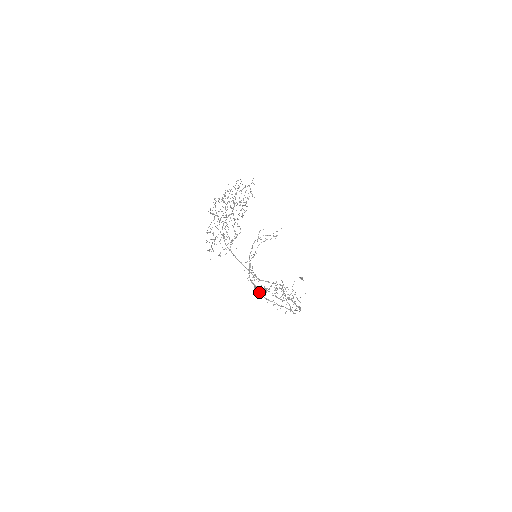
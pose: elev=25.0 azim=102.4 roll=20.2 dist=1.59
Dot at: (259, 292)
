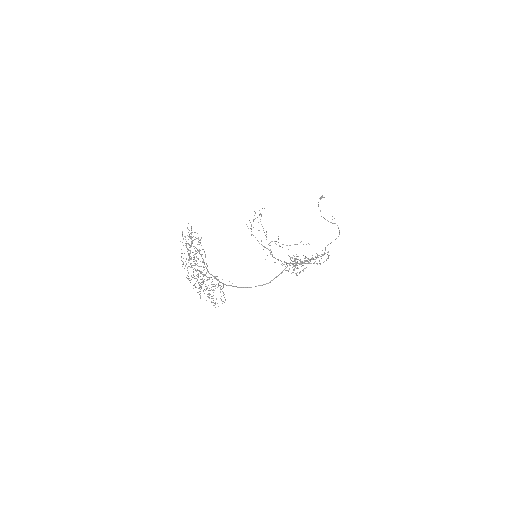
Dot at: occluded
